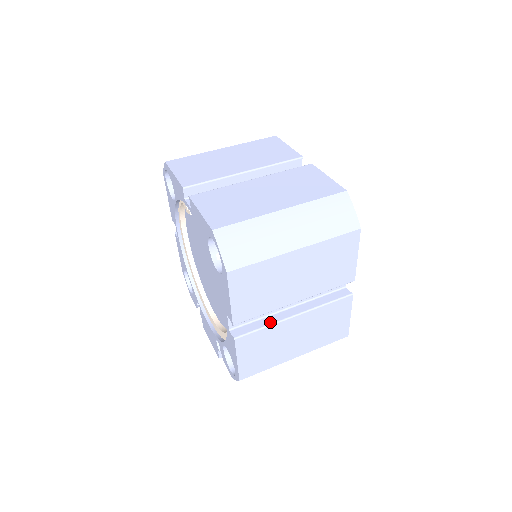
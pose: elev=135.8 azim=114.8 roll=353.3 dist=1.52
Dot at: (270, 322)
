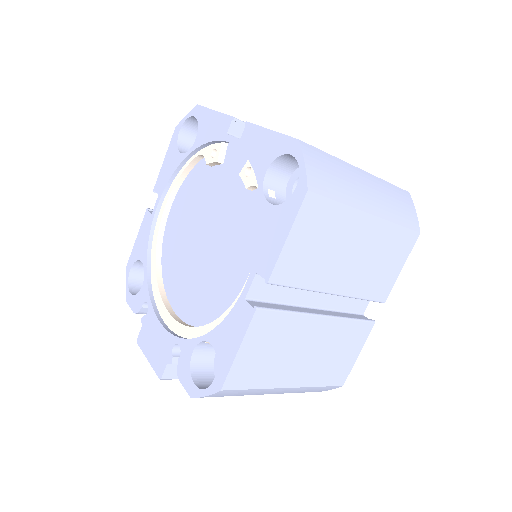
Dot at: (294, 310)
